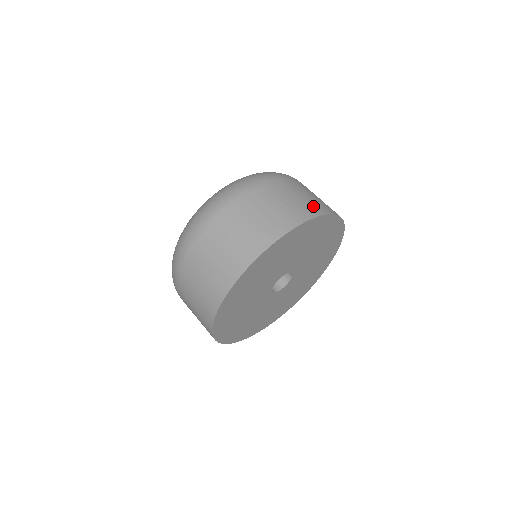
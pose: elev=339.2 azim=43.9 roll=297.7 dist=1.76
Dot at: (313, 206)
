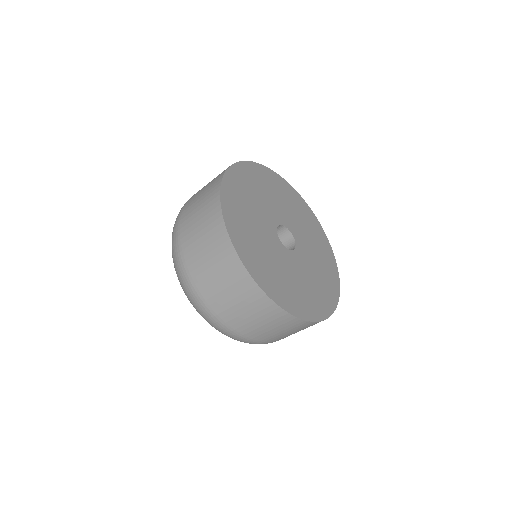
Dot at: occluded
